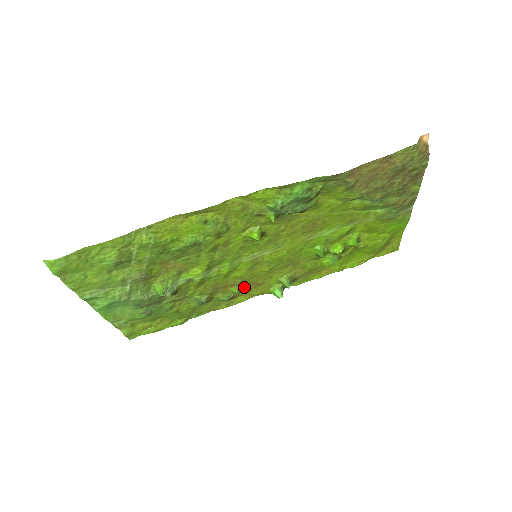
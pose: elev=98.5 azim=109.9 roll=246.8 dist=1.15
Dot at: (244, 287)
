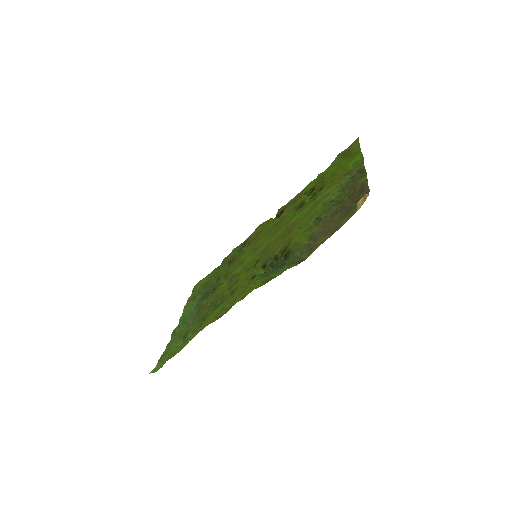
Dot at: (251, 240)
